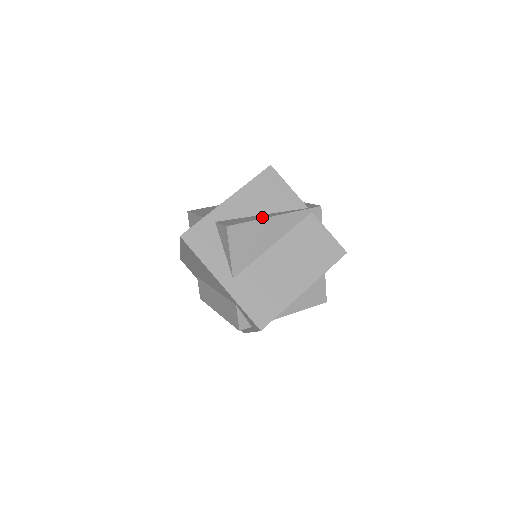
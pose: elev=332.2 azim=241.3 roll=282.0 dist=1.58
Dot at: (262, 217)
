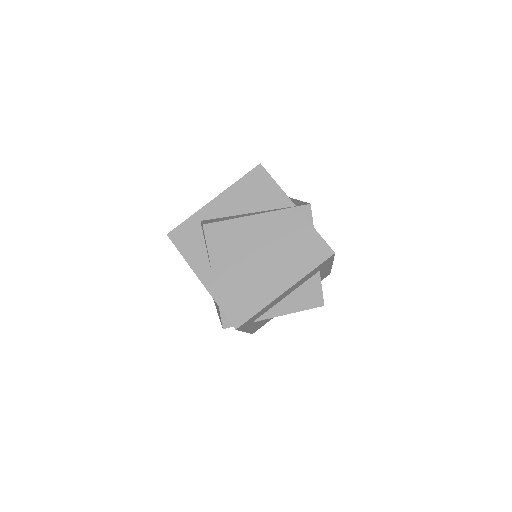
Dot at: (243, 216)
